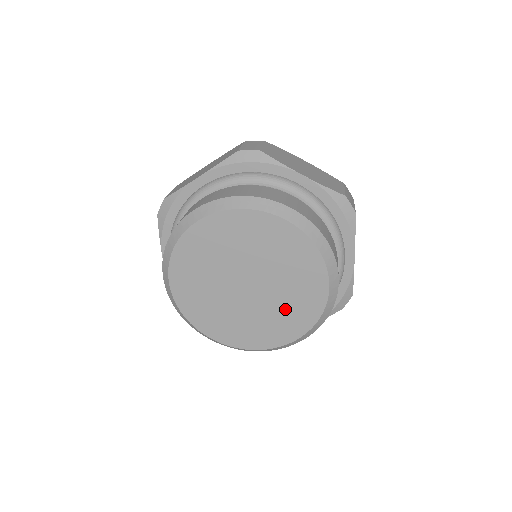
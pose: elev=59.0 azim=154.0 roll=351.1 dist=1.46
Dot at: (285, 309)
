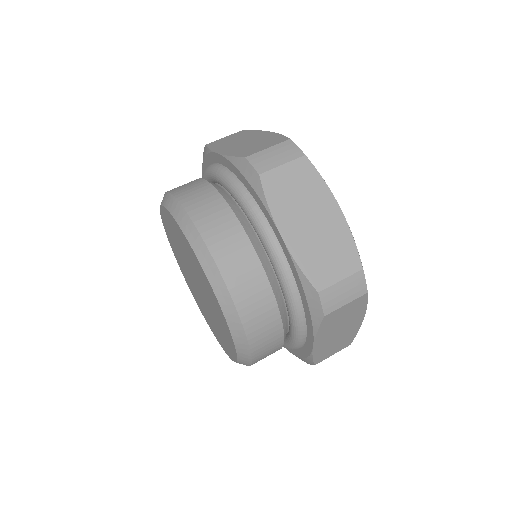
Dot at: (217, 328)
